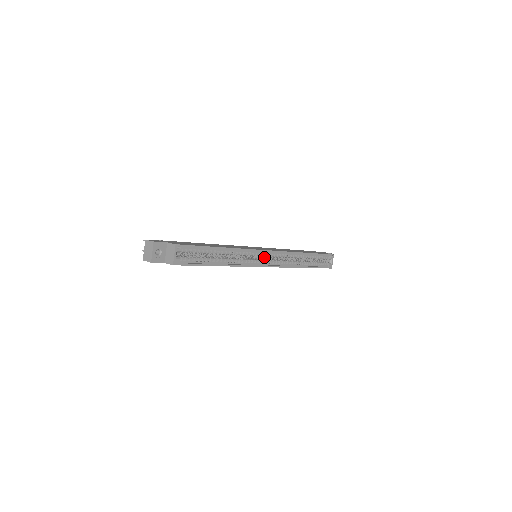
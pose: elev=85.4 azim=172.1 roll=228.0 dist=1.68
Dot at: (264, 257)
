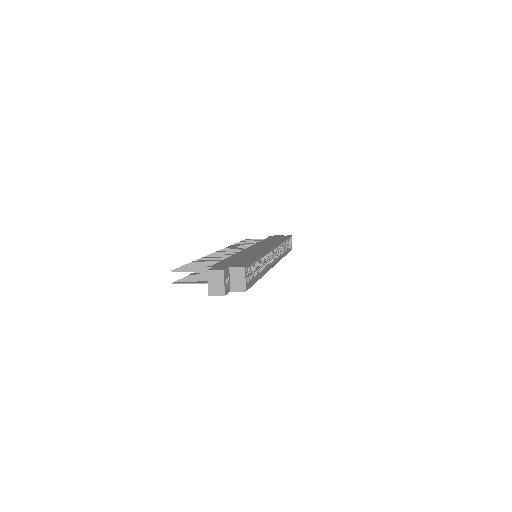
Dot at: occluded
